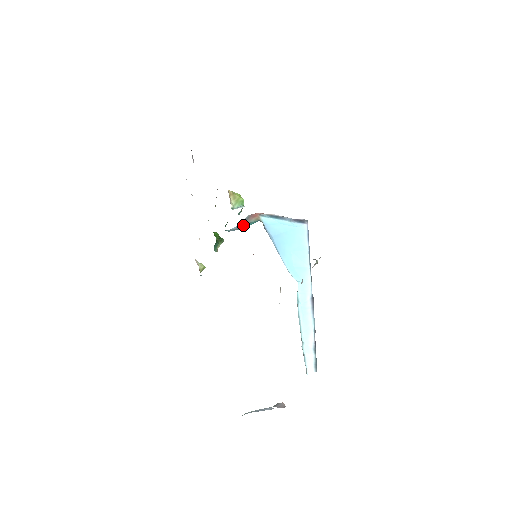
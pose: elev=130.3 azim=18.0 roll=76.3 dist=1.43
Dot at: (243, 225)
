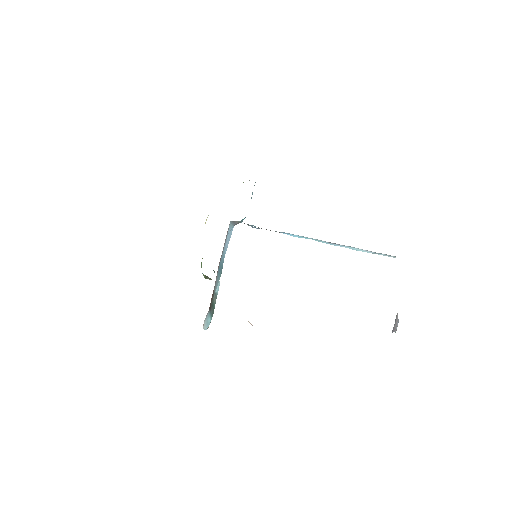
Dot at: (238, 223)
